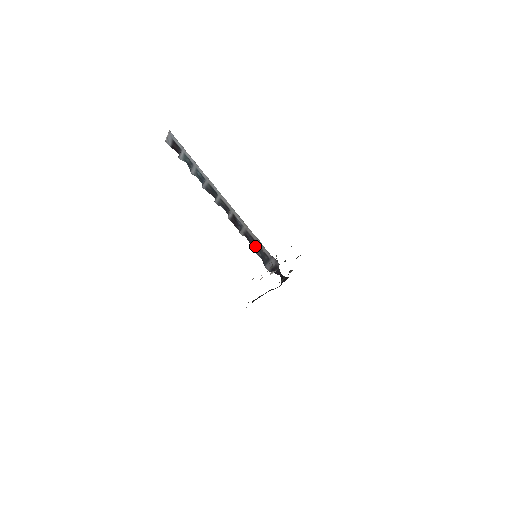
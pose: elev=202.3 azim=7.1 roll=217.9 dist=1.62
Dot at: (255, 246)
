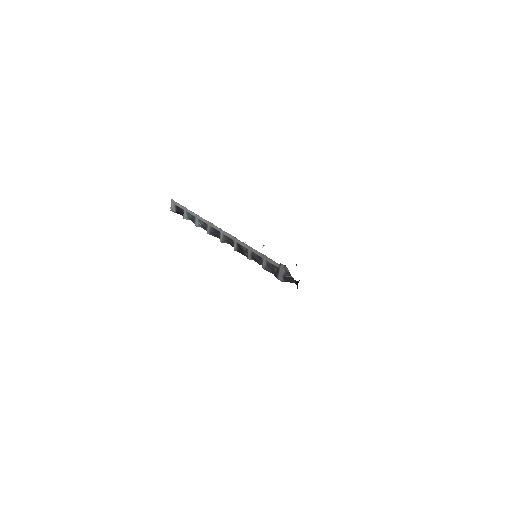
Dot at: (263, 263)
